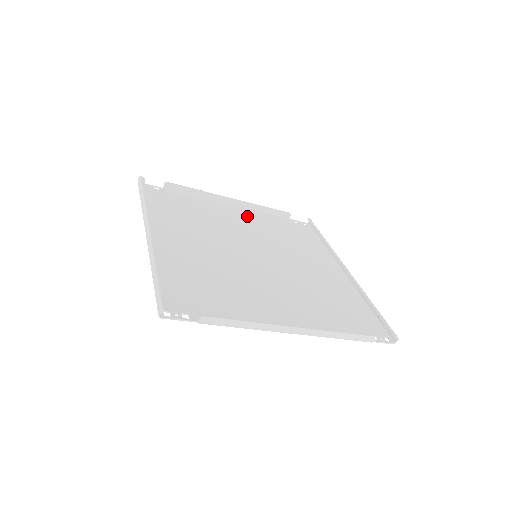
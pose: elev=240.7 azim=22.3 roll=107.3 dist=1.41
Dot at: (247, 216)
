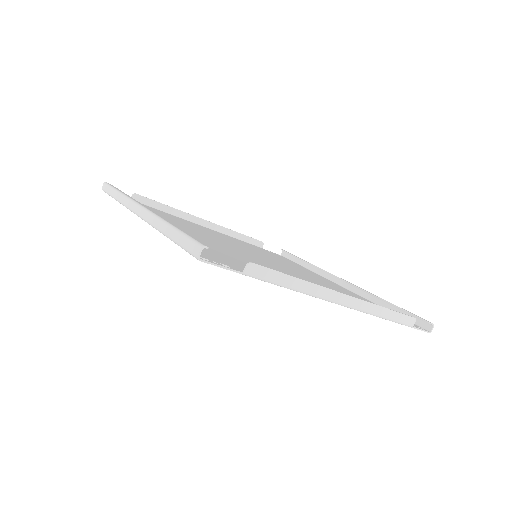
Dot at: (225, 236)
